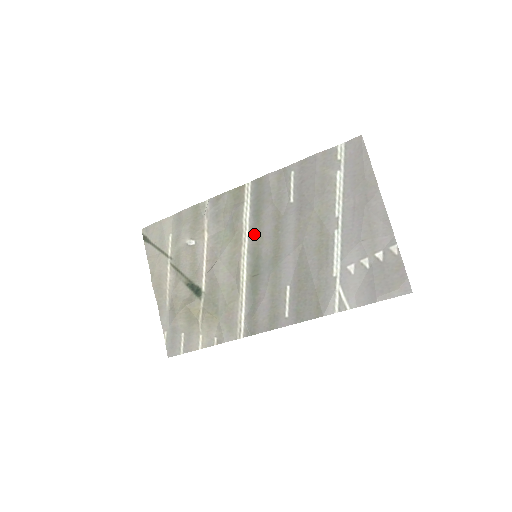
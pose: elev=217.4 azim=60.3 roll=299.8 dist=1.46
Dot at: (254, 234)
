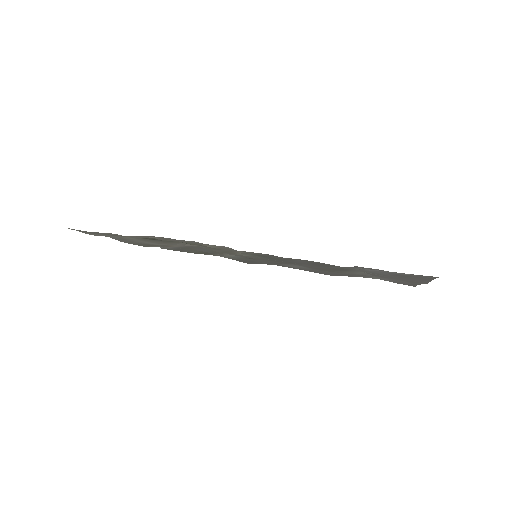
Dot at: occluded
